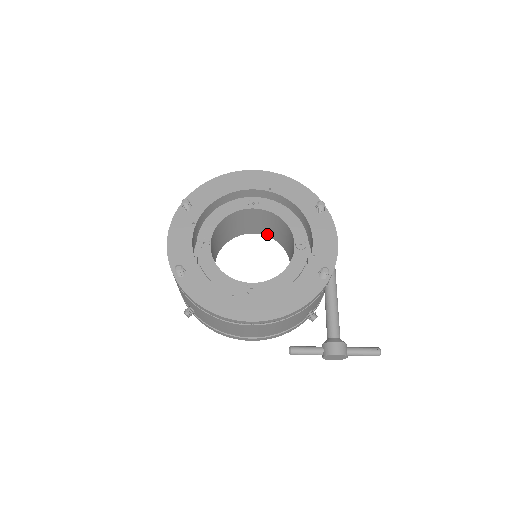
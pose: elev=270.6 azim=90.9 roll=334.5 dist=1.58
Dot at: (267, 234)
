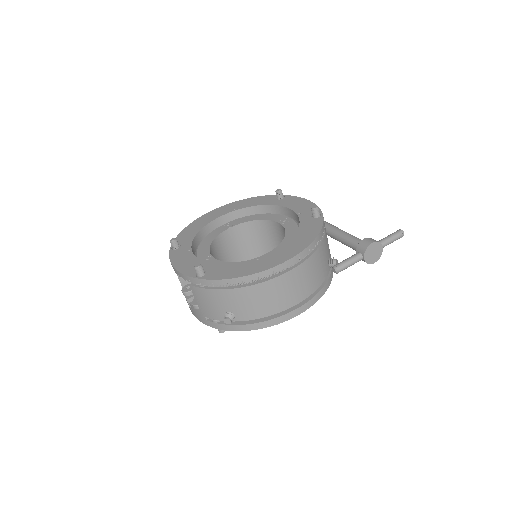
Dot at: occluded
